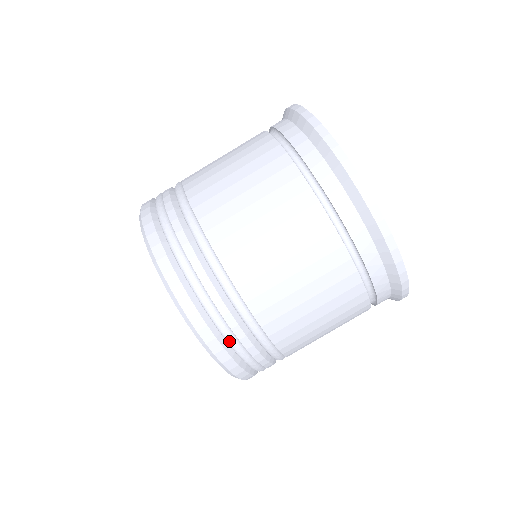
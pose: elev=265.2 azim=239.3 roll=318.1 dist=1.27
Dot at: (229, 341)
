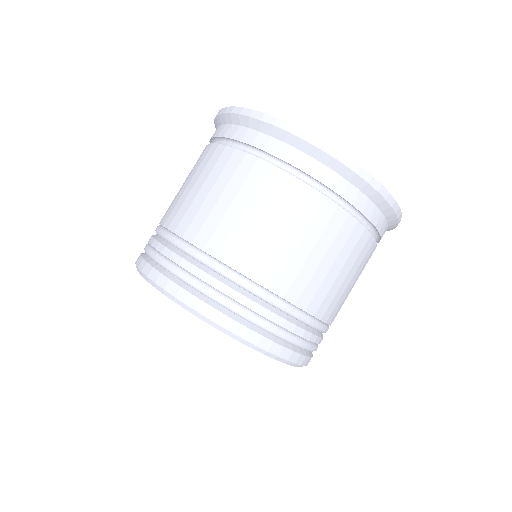
Dot at: (302, 346)
